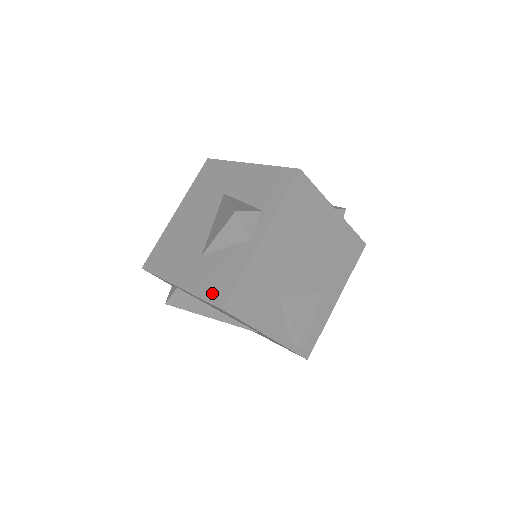
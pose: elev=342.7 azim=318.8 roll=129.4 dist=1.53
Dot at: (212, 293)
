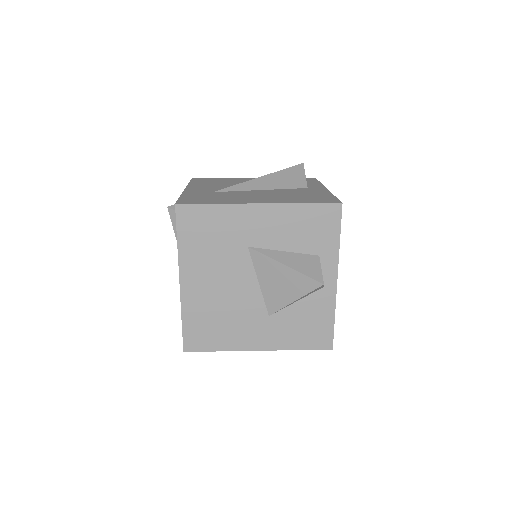
Dot at: (311, 342)
